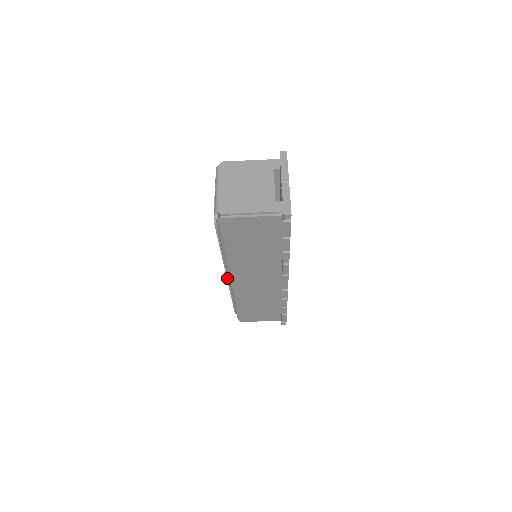
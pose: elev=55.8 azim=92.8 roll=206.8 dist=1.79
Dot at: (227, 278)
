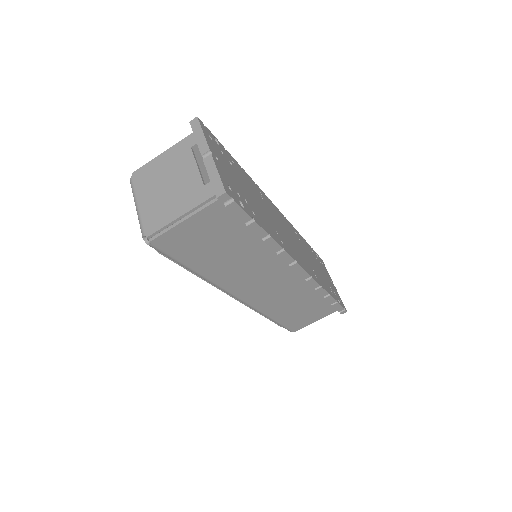
Dot at: (234, 298)
